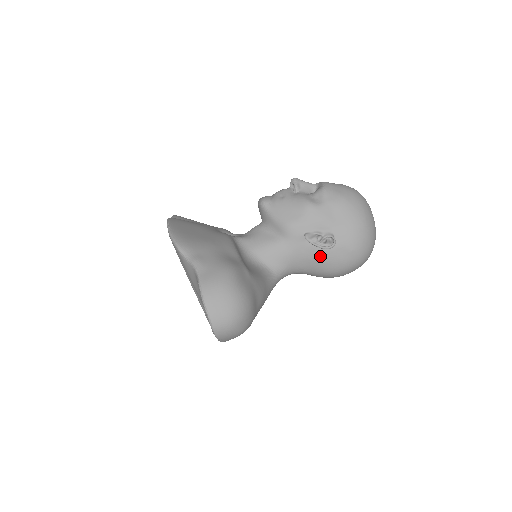
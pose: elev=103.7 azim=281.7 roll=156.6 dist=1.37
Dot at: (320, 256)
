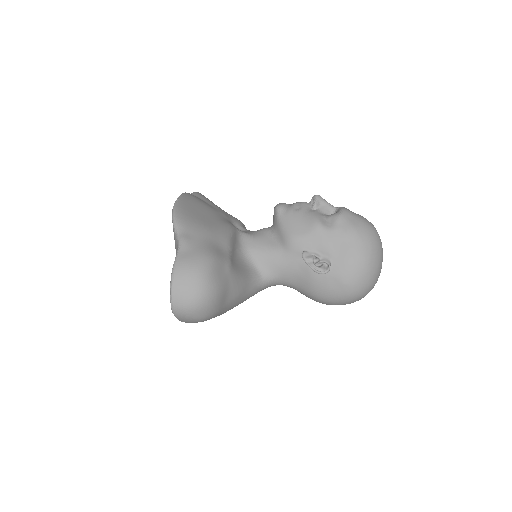
Dot at: (312, 278)
